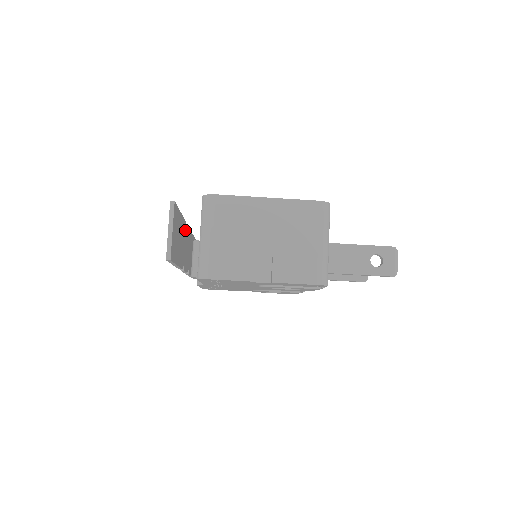
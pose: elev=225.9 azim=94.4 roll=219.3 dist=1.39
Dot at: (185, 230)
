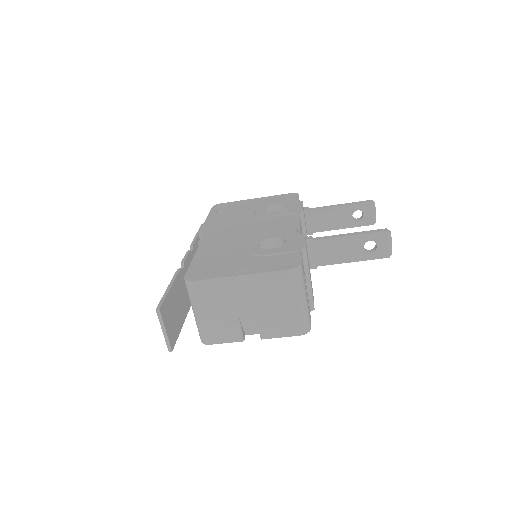
Dot at: (183, 273)
